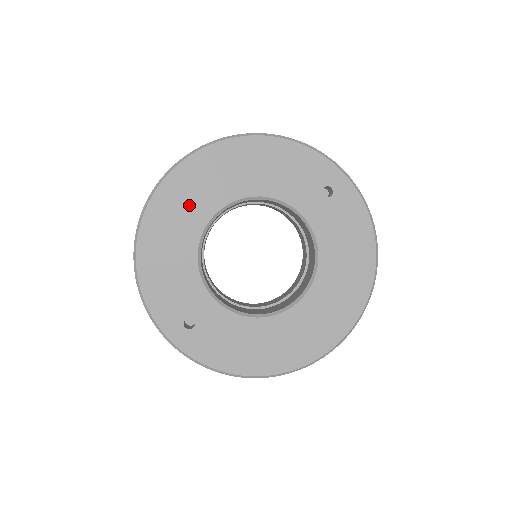
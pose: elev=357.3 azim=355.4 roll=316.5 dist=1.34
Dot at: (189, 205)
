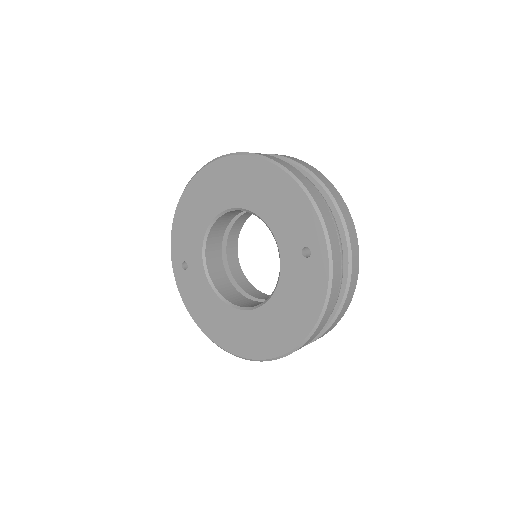
Dot at: (219, 190)
